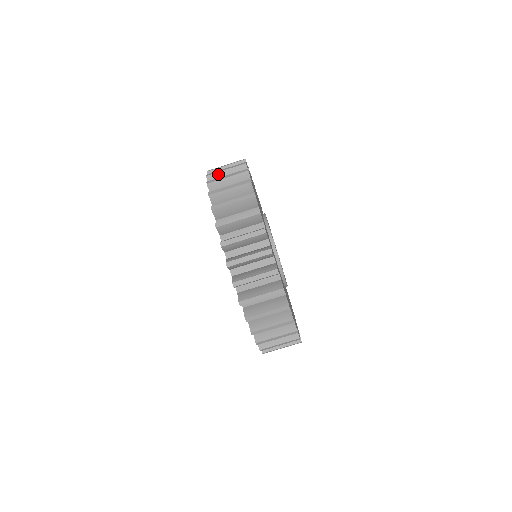
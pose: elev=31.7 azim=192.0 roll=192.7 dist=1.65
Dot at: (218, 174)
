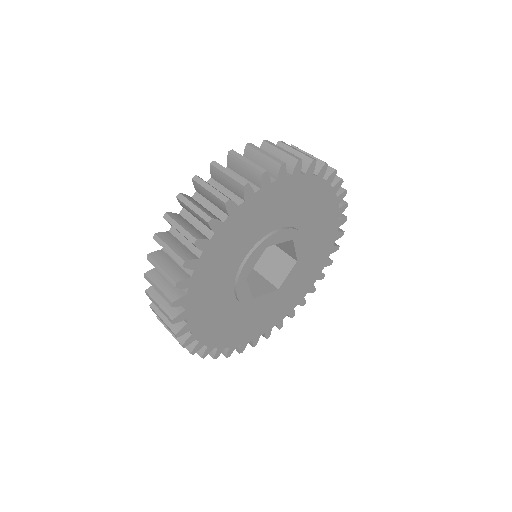
Dot at: occluded
